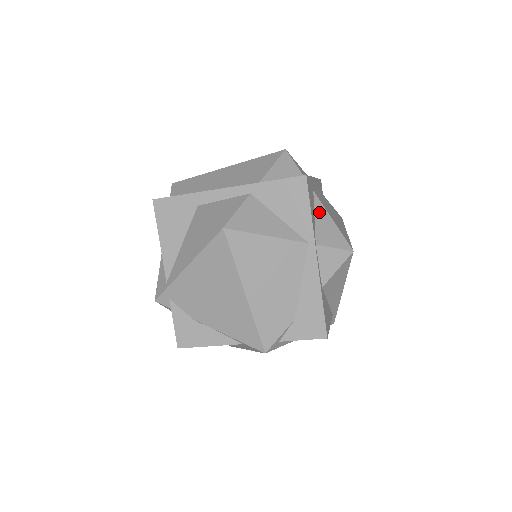
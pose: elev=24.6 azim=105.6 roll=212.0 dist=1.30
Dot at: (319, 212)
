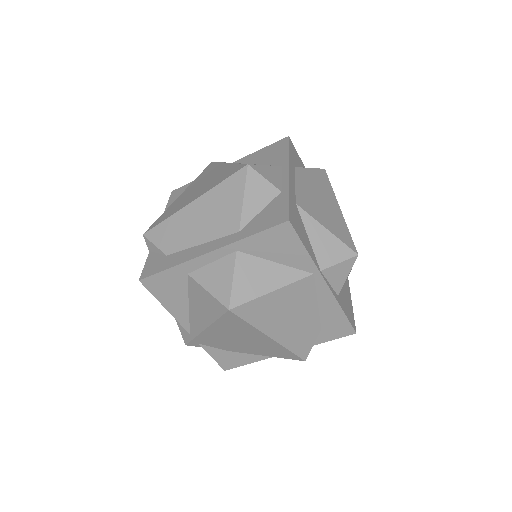
Dot at: (311, 228)
